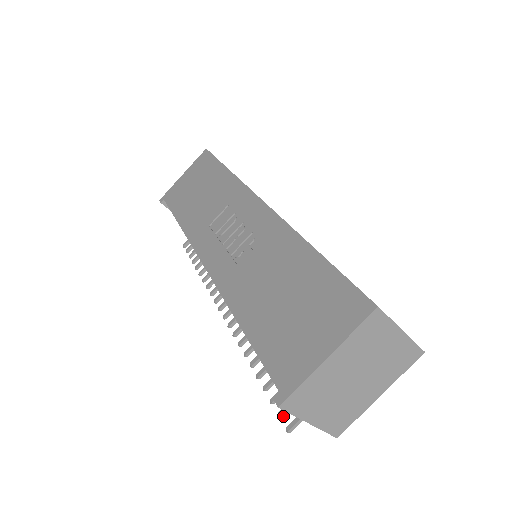
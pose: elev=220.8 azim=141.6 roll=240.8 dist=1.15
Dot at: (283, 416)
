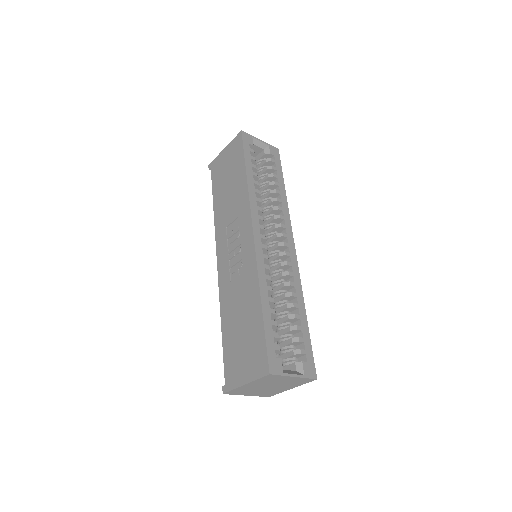
Dot at: occluded
